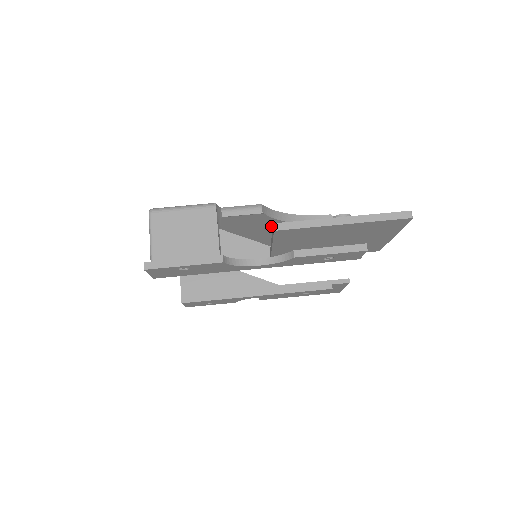
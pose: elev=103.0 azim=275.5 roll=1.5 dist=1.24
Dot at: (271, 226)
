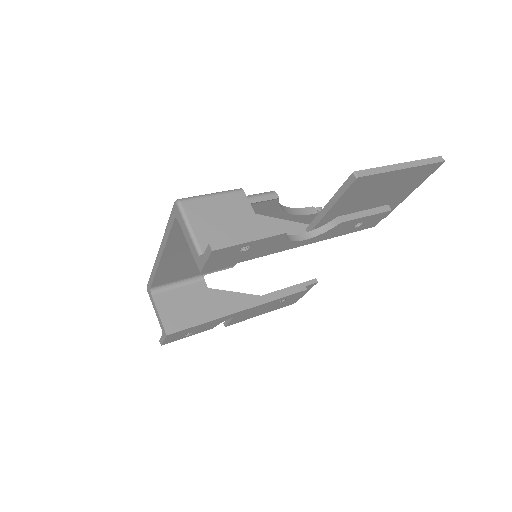
Dot at: occluded
